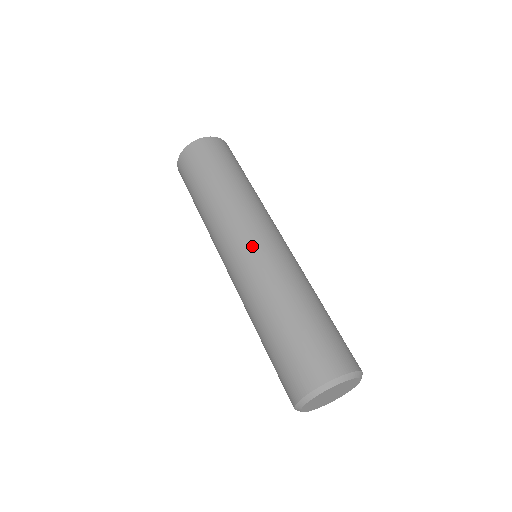
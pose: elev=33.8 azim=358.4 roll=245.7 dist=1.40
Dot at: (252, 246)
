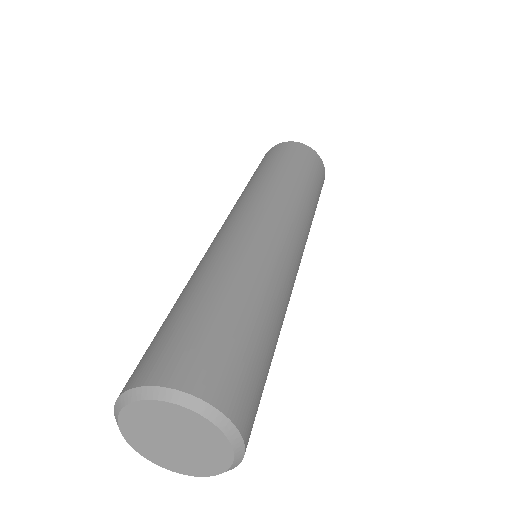
Dot at: (288, 241)
